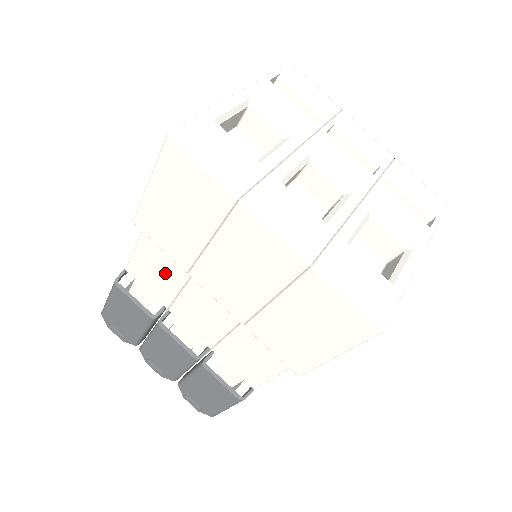
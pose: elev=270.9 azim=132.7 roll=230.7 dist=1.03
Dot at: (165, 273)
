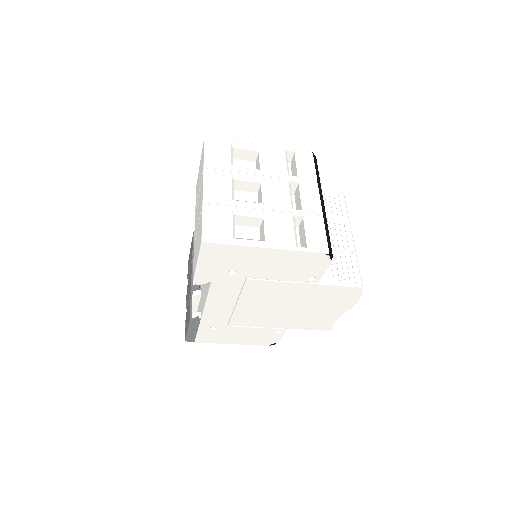
Dot at: occluded
